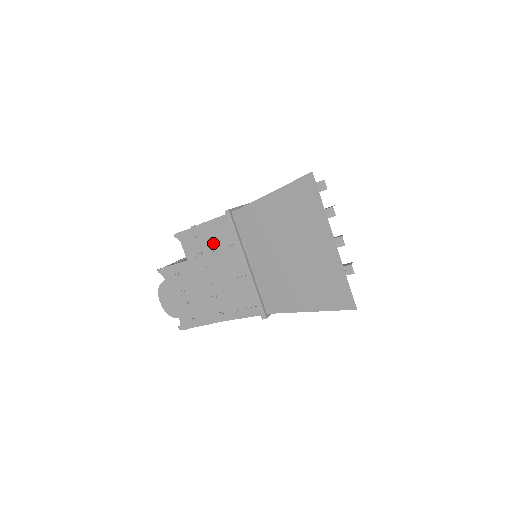
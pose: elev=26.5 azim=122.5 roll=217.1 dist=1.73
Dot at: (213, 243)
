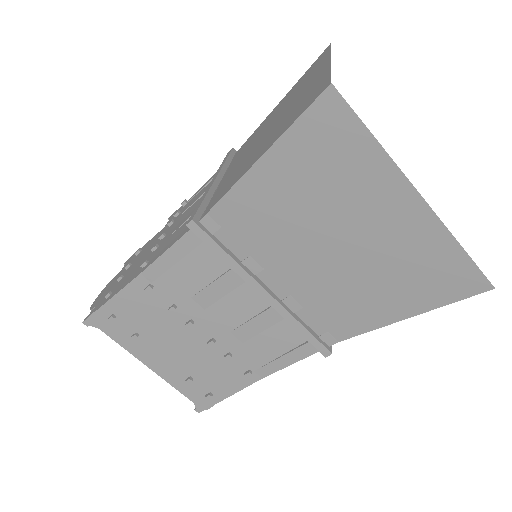
Dot at: occluded
